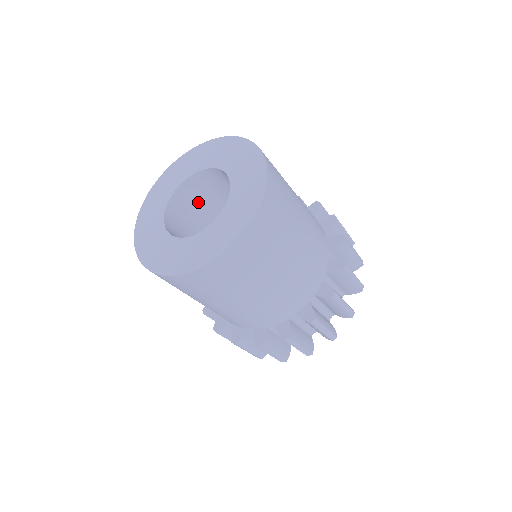
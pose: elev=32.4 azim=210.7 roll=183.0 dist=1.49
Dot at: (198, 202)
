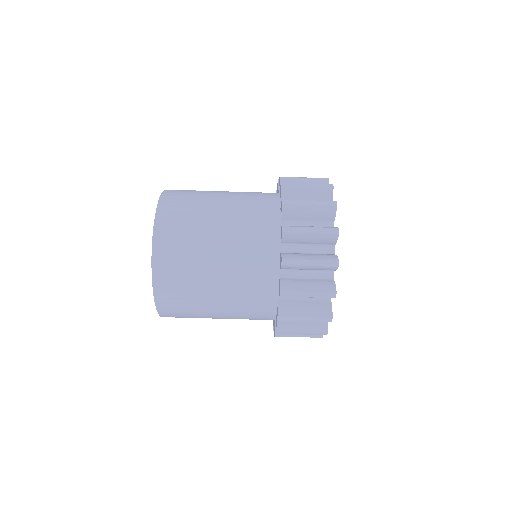
Dot at: occluded
